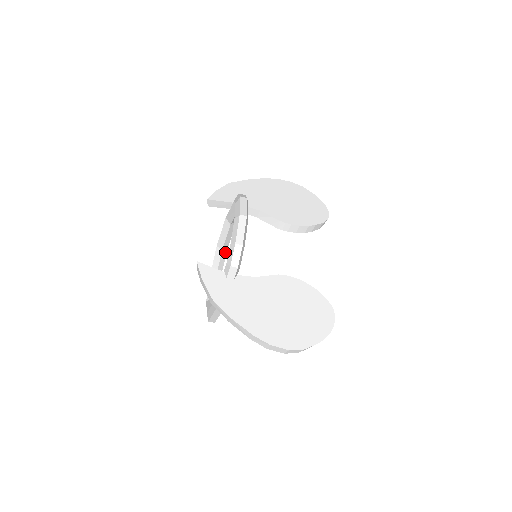
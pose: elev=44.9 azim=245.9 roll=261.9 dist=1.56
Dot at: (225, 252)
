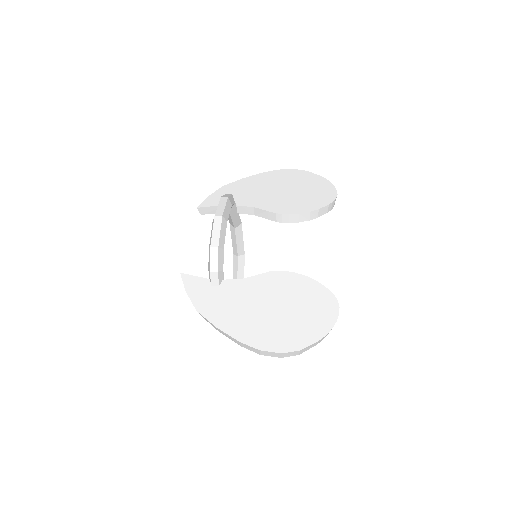
Dot at: (243, 258)
